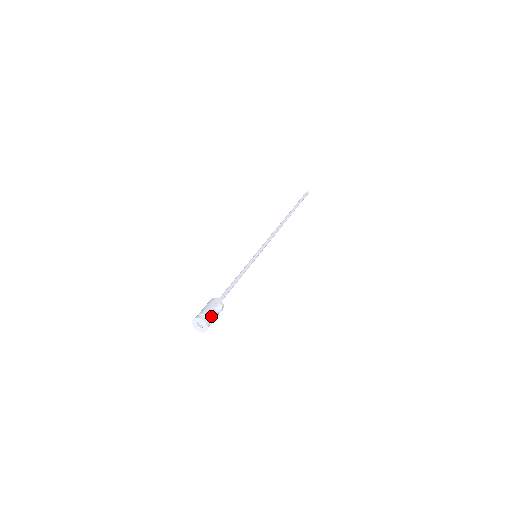
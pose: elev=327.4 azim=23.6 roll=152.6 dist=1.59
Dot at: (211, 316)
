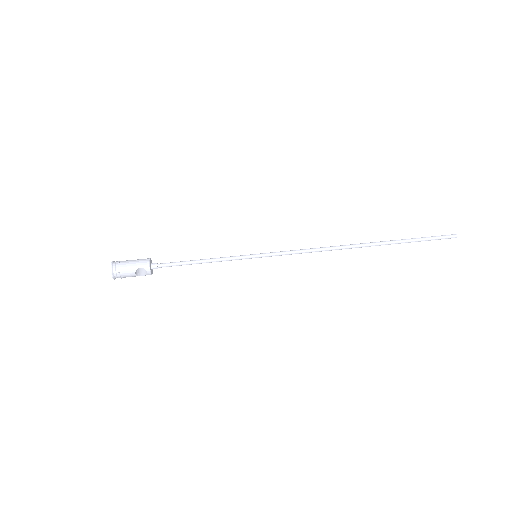
Dot at: (125, 274)
